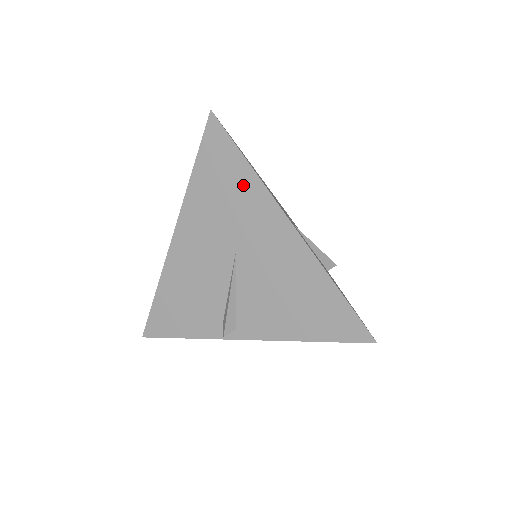
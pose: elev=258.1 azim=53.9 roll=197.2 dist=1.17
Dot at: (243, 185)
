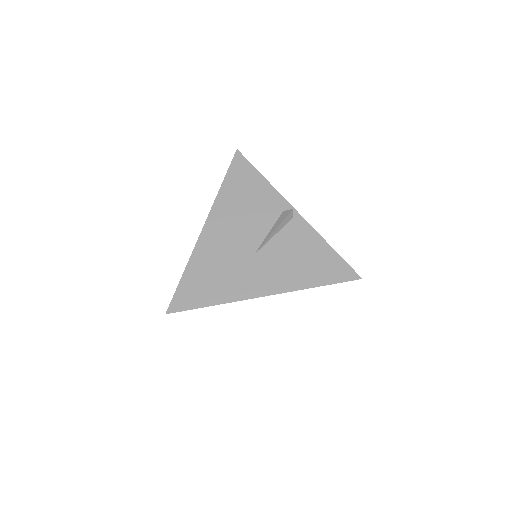
Dot at: occluded
